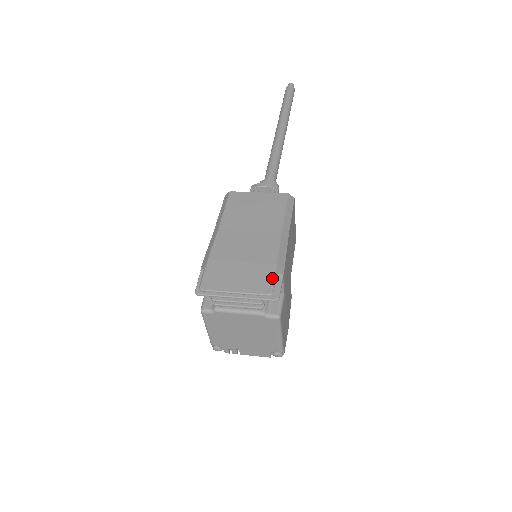
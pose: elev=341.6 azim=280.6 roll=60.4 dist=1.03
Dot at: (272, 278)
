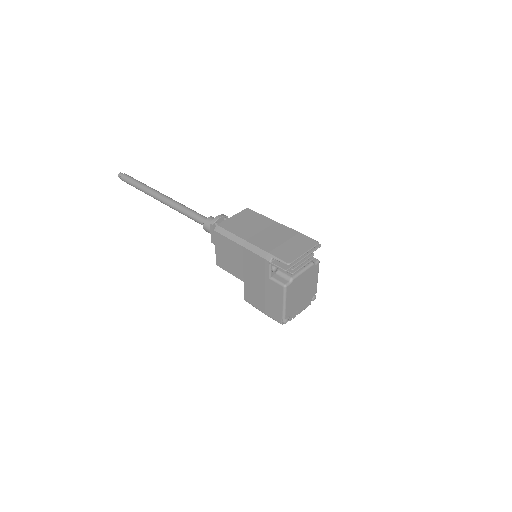
Dot at: (308, 237)
